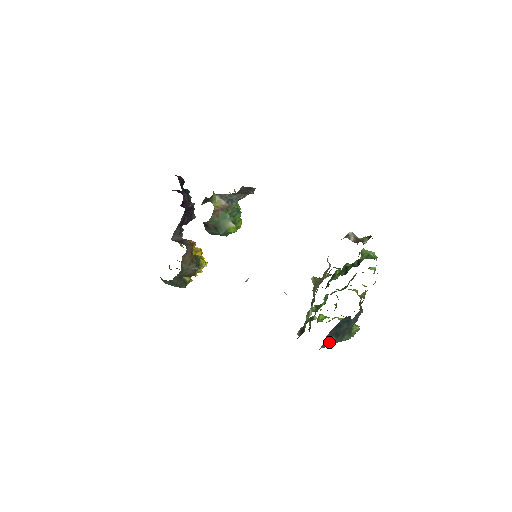
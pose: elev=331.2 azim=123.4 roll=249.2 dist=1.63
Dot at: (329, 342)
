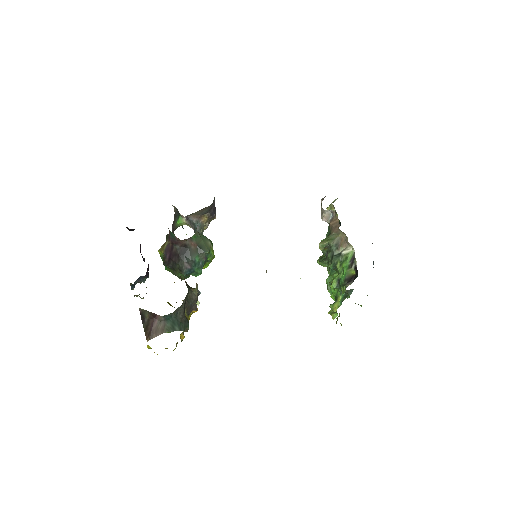
Dot at: occluded
